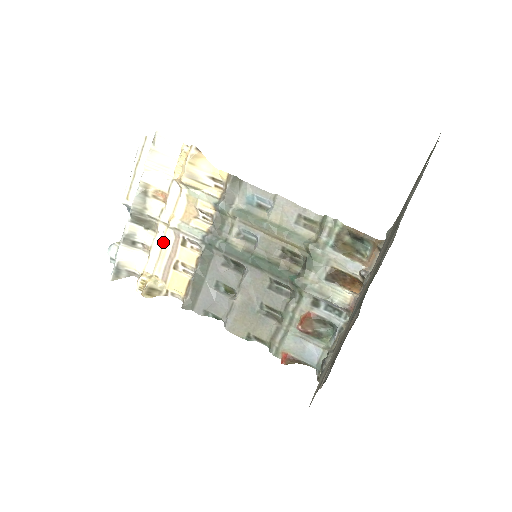
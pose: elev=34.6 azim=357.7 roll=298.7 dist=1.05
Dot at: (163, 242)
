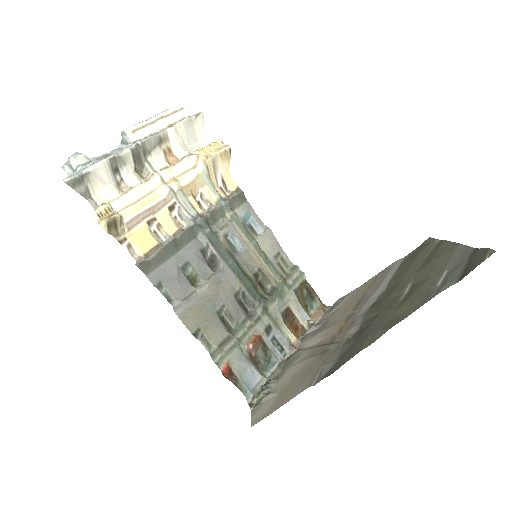
Dot at: (150, 193)
